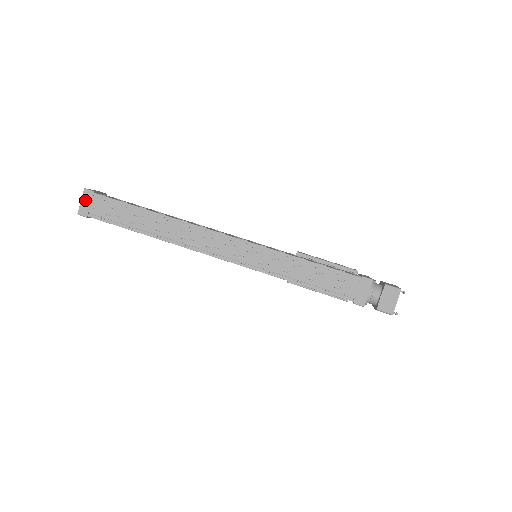
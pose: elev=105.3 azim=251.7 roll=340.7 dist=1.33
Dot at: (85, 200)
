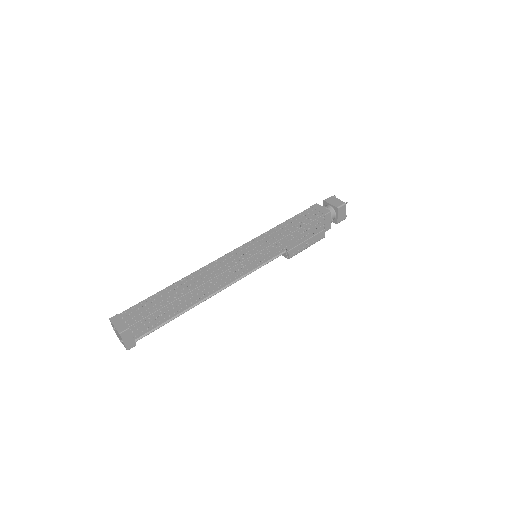
Dot at: (116, 322)
